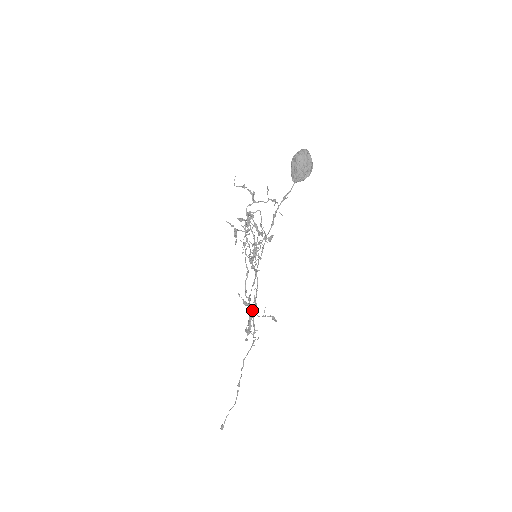
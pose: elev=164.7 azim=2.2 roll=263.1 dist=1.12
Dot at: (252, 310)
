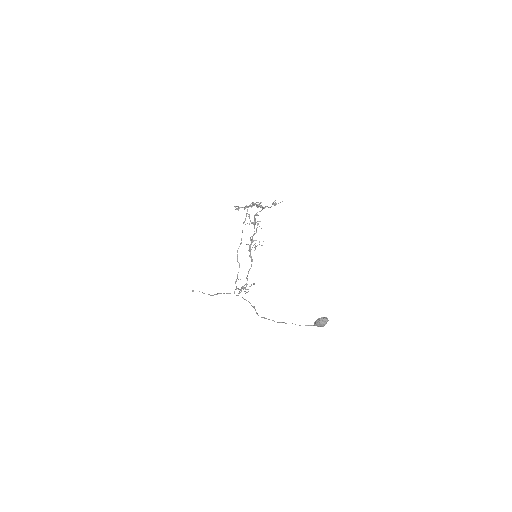
Dot at: occluded
